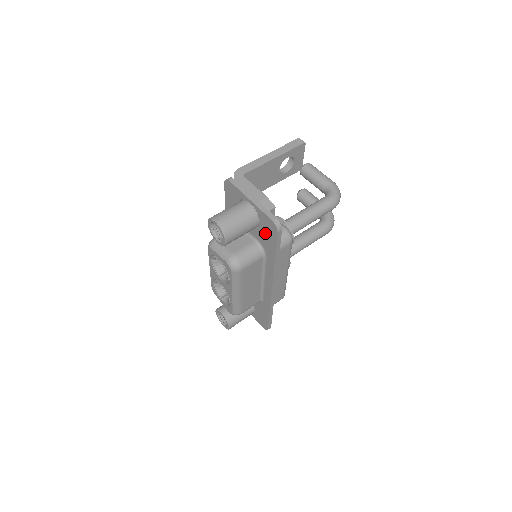
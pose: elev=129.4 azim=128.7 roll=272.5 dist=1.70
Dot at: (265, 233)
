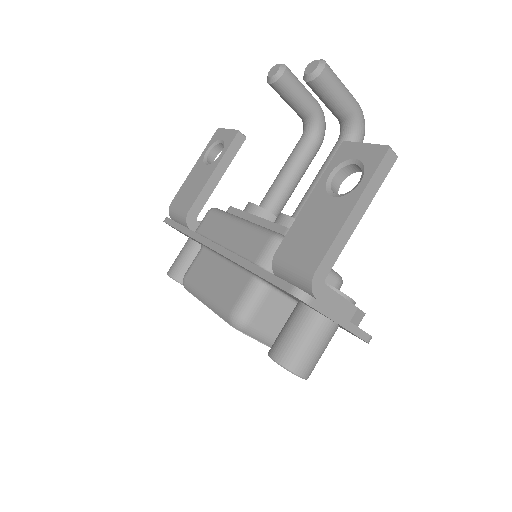
Dot at: occluded
